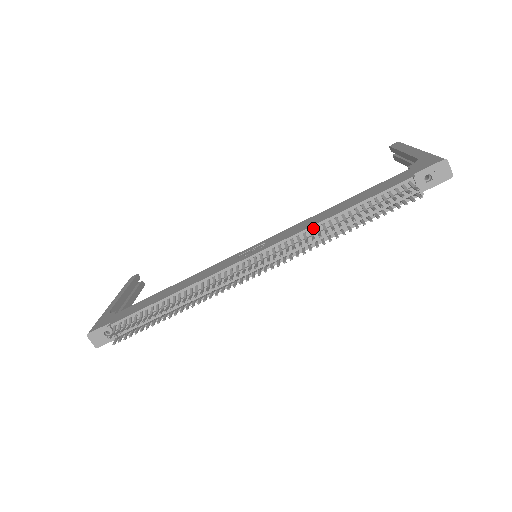
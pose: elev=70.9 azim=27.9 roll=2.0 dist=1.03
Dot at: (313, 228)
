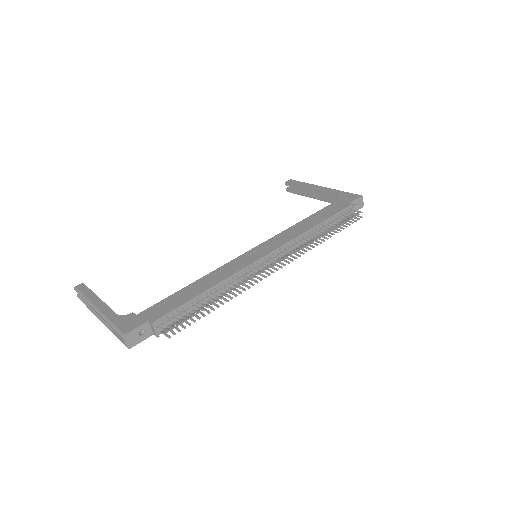
Dot at: (303, 235)
